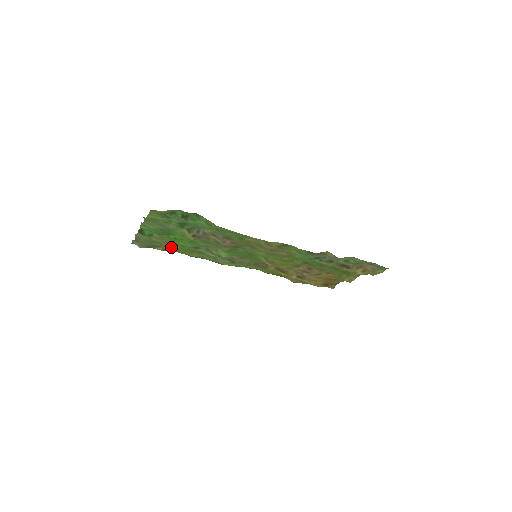
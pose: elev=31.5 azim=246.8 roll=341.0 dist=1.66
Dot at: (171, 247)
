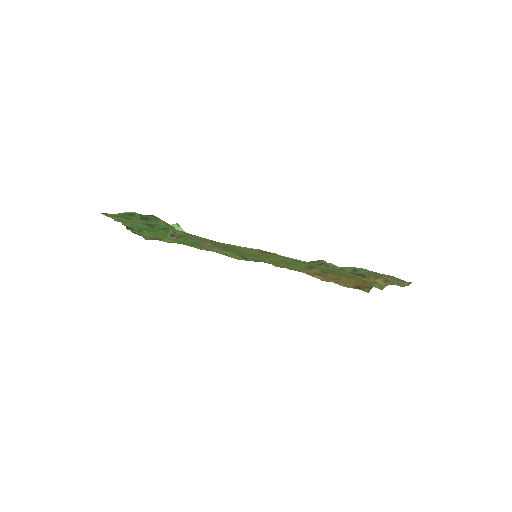
Dot at: occluded
